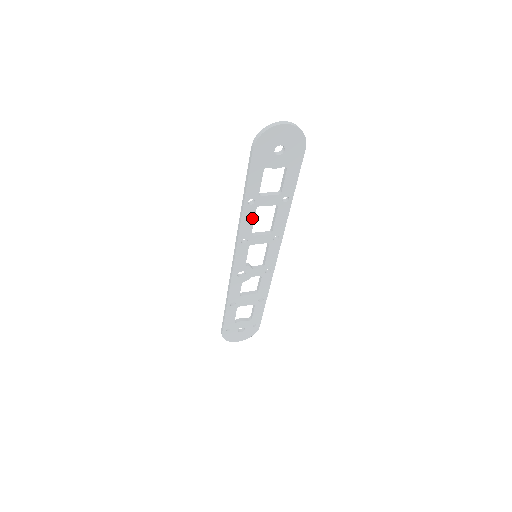
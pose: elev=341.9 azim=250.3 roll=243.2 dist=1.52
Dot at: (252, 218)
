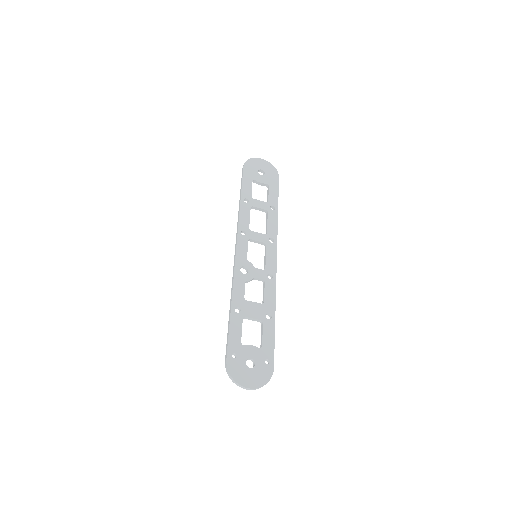
Dot at: (248, 214)
